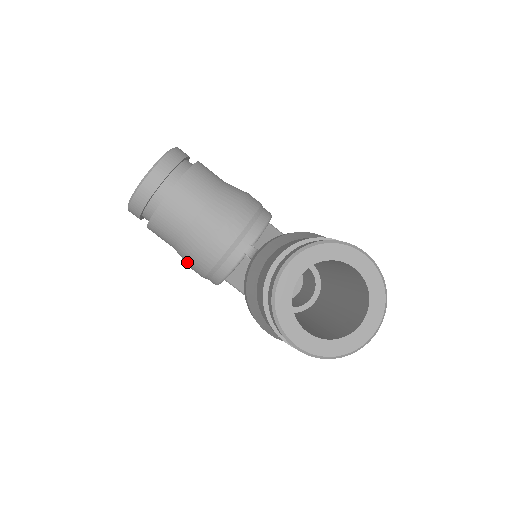
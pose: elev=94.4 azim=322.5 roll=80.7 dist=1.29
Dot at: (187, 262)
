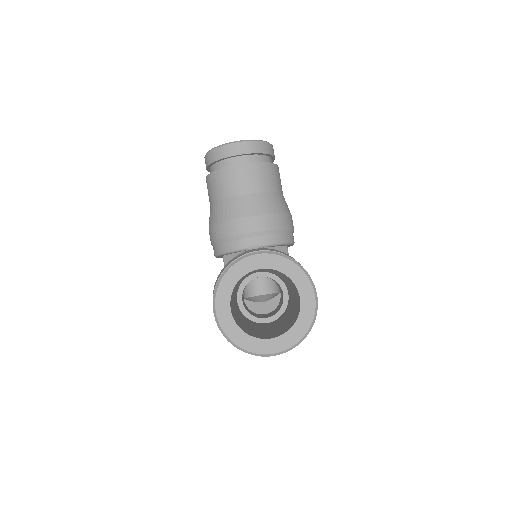
Dot at: (210, 222)
